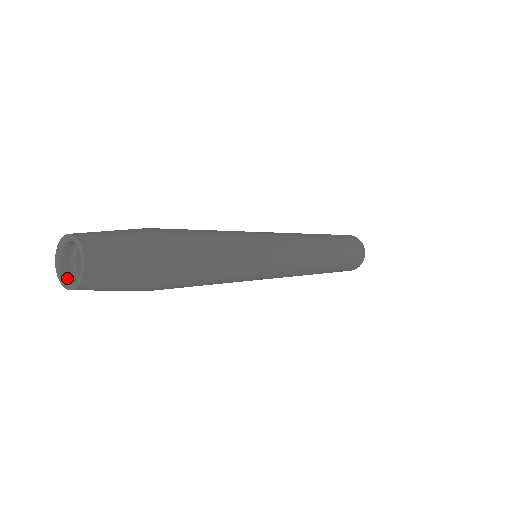
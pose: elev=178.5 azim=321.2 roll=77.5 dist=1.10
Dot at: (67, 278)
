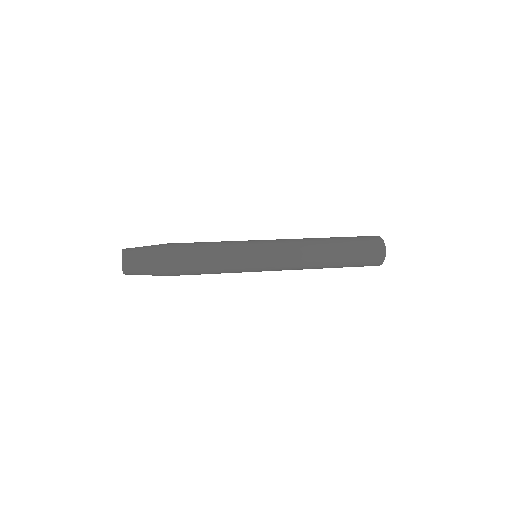
Dot at: occluded
